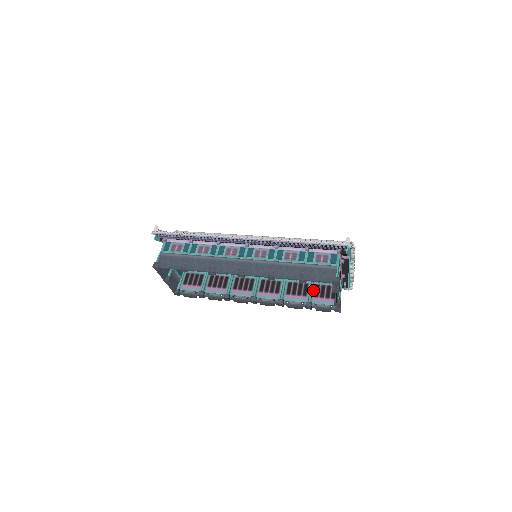
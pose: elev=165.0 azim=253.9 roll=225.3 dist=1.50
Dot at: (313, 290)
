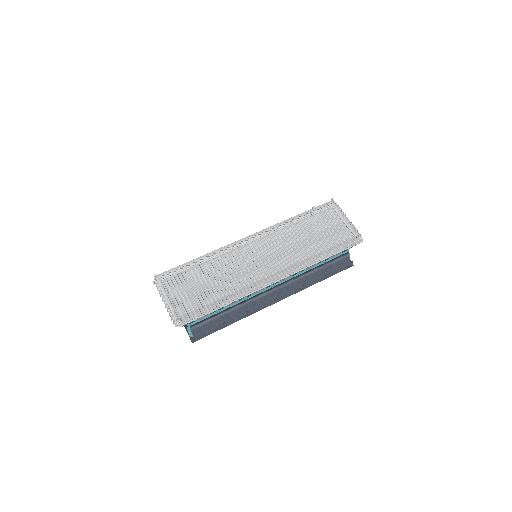
Dot at: occluded
